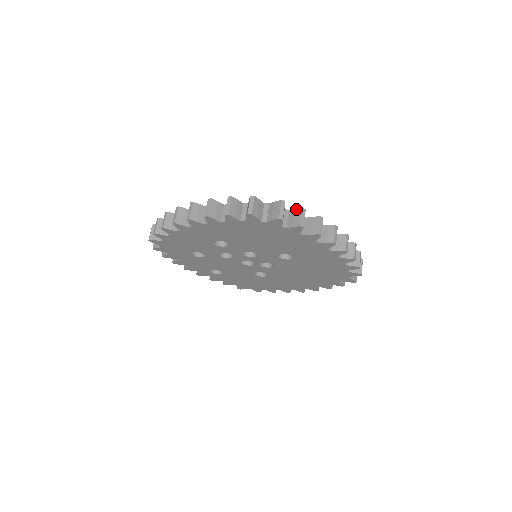
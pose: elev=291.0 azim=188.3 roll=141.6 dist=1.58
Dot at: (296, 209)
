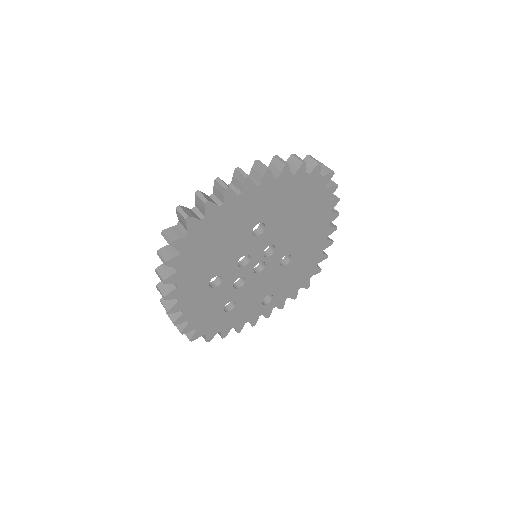
Dot at: occluded
